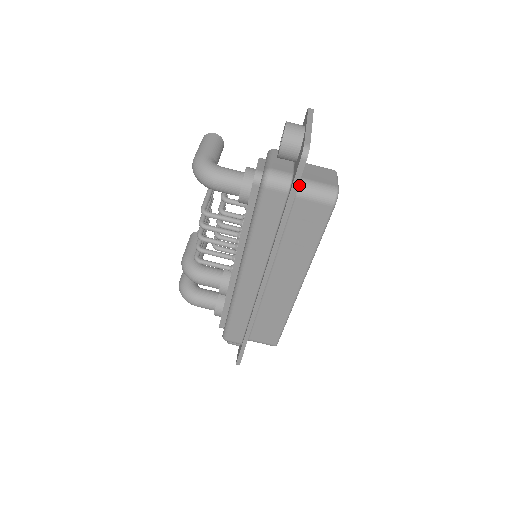
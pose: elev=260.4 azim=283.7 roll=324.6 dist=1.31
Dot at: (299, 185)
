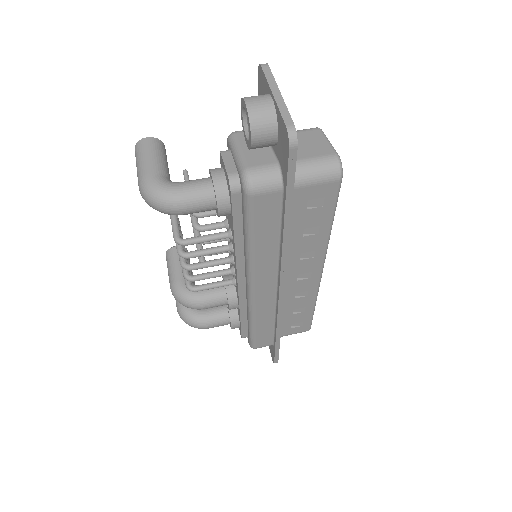
Dot at: occluded
